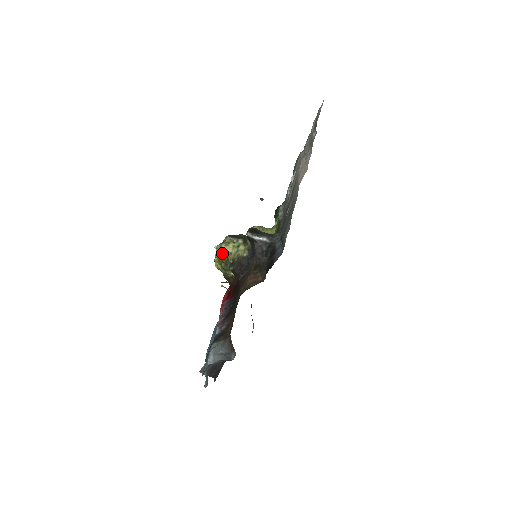
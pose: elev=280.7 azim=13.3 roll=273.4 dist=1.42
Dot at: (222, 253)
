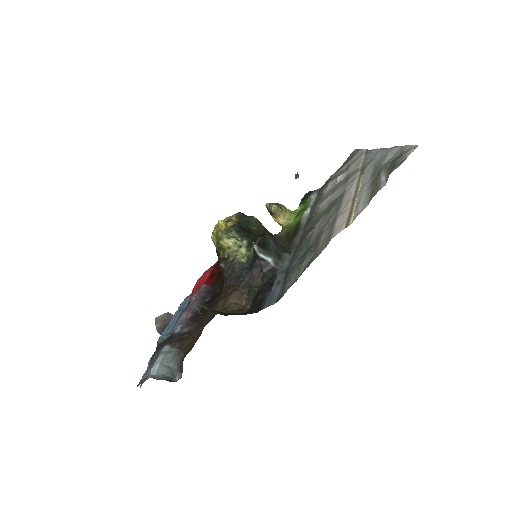
Dot at: (221, 242)
